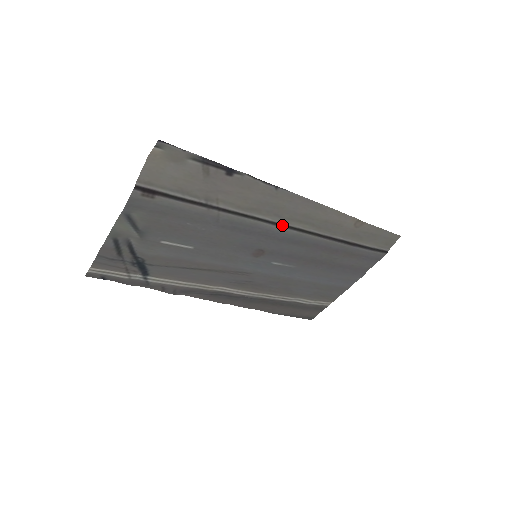
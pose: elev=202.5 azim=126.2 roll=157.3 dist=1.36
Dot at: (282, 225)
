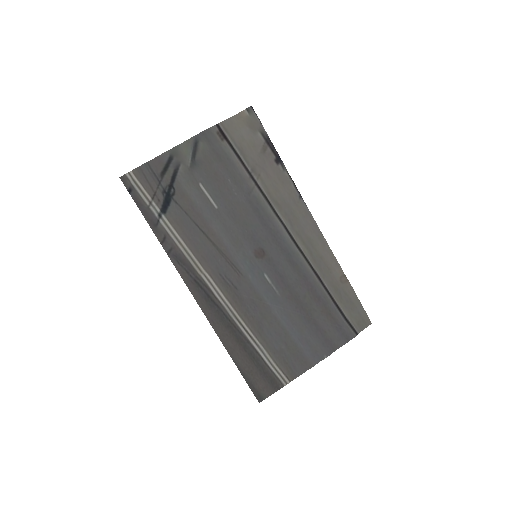
Dot at: (290, 235)
